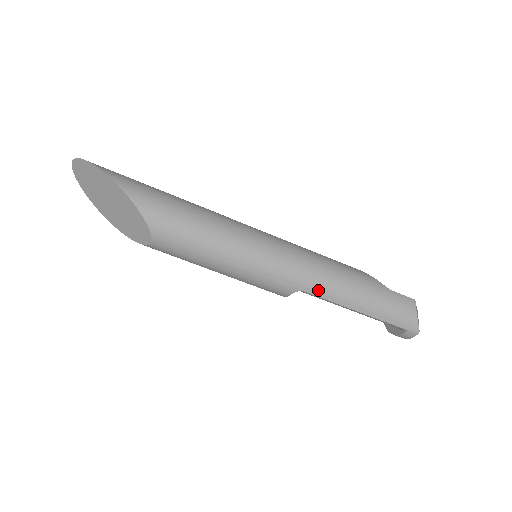
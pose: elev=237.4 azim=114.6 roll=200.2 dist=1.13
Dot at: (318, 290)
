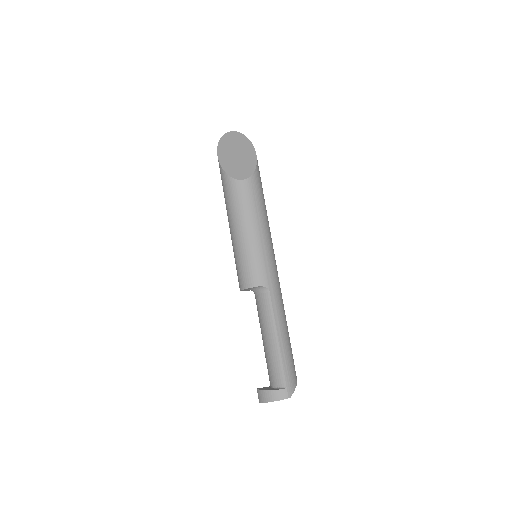
Dot at: (276, 300)
